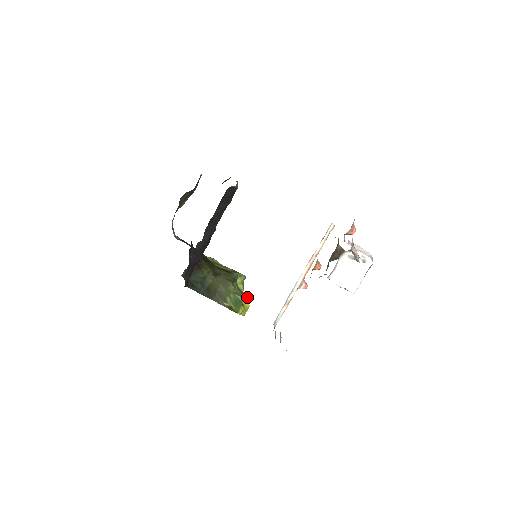
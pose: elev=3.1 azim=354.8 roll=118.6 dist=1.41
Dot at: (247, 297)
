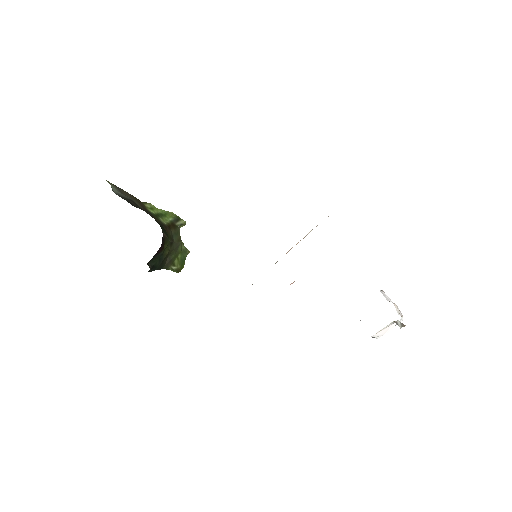
Dot at: (183, 244)
